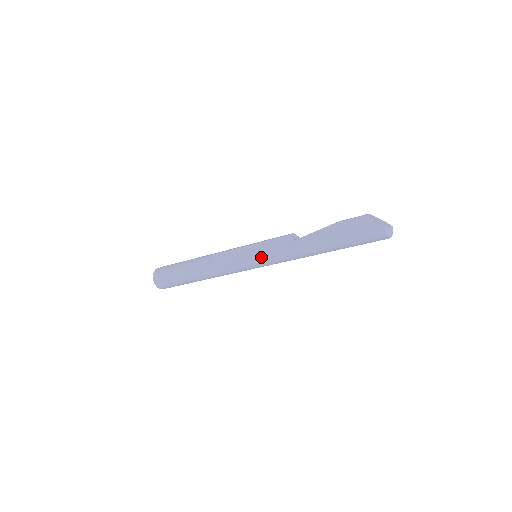
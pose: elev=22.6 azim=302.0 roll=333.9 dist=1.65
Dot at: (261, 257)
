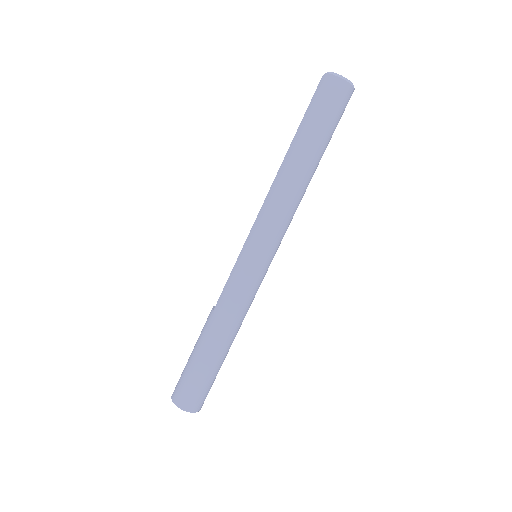
Dot at: (250, 237)
